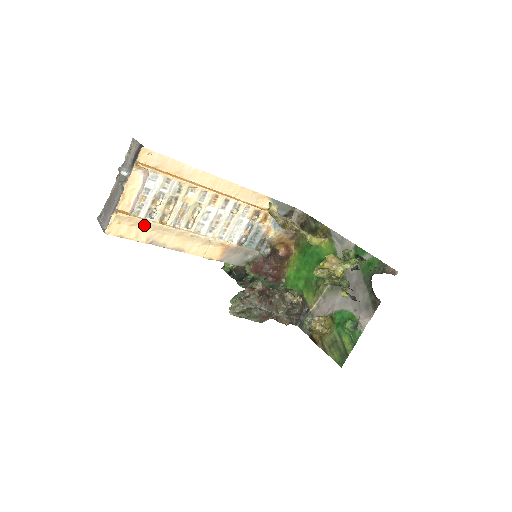
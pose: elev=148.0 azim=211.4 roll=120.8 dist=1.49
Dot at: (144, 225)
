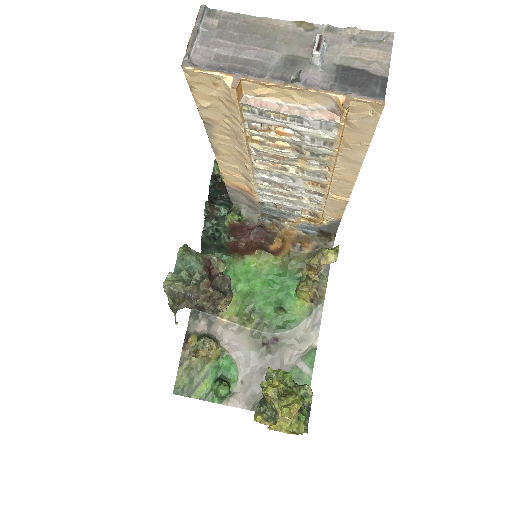
Dot at: (232, 116)
